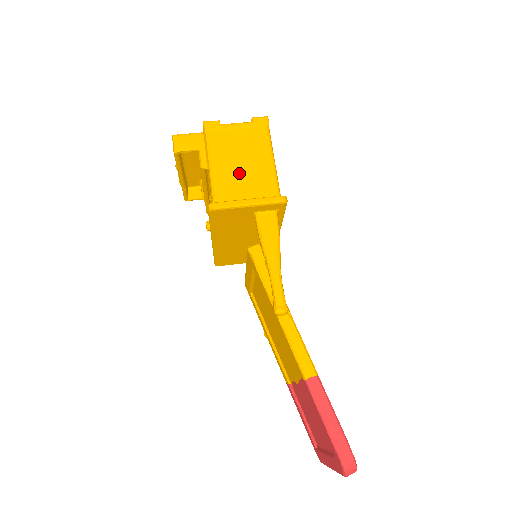
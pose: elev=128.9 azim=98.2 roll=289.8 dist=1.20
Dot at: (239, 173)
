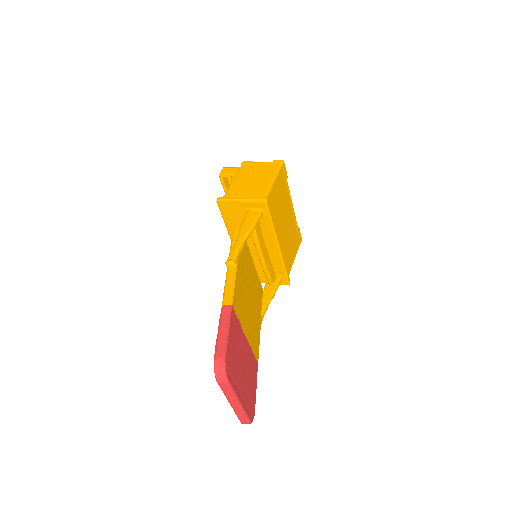
Dot at: (247, 185)
